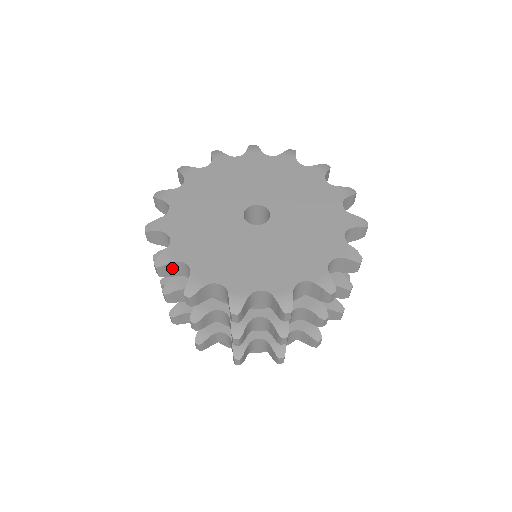
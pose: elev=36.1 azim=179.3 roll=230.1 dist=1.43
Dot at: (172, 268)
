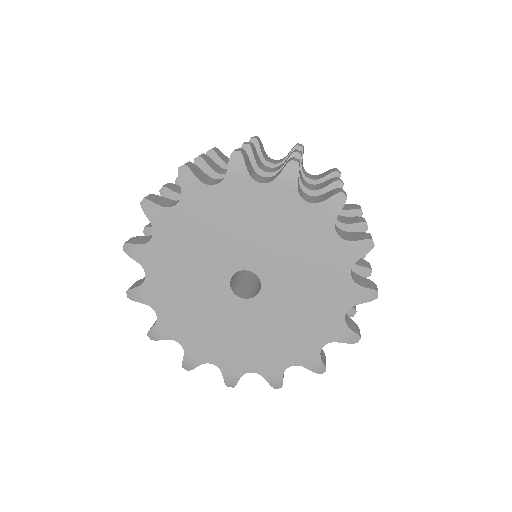
Dot at: occluded
